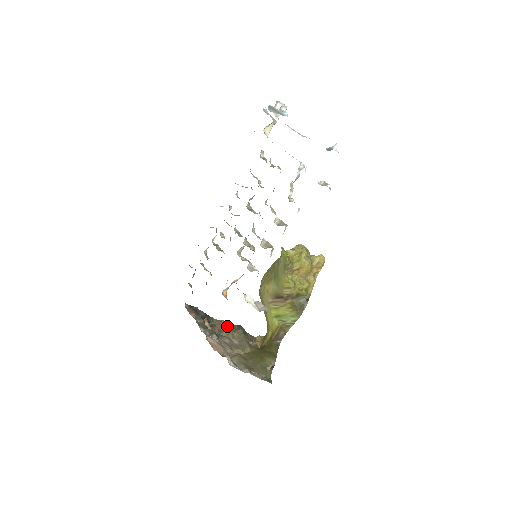
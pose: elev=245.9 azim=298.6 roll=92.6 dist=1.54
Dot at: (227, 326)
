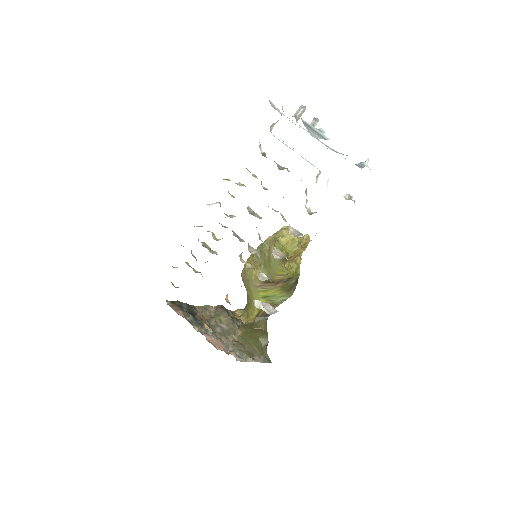
Dot at: (209, 310)
